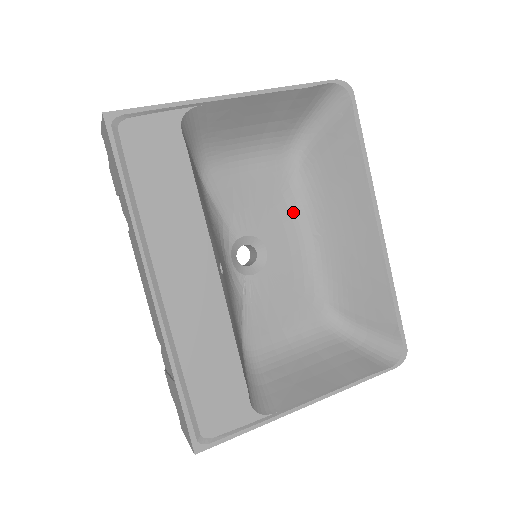
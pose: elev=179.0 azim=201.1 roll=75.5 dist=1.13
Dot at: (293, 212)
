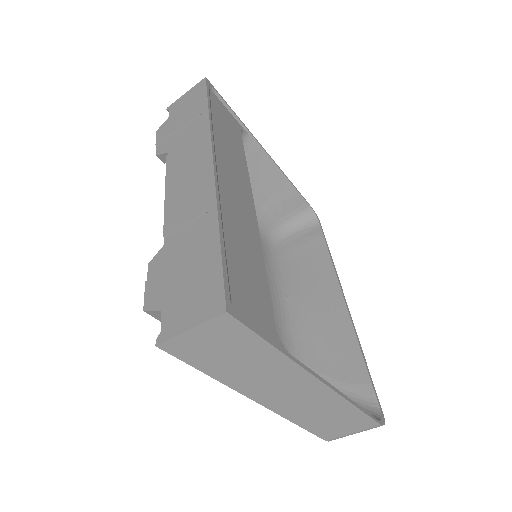
Dot at: (268, 273)
